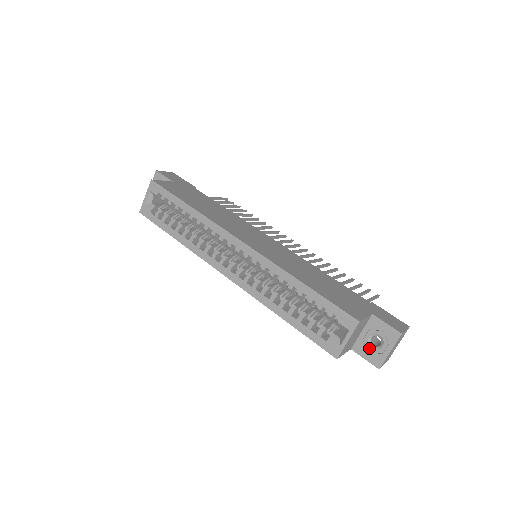
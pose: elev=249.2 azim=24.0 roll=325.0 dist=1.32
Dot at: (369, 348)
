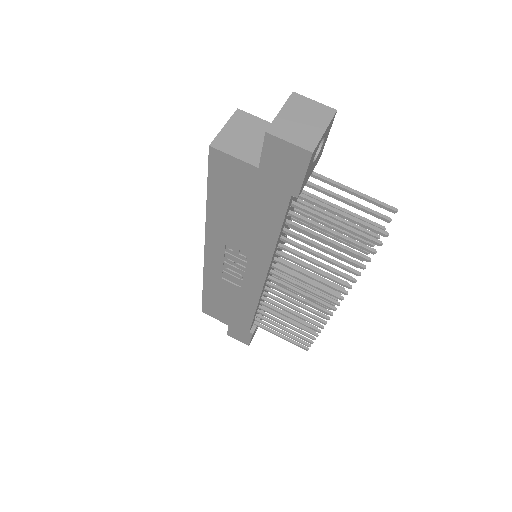
Dot at: occluded
